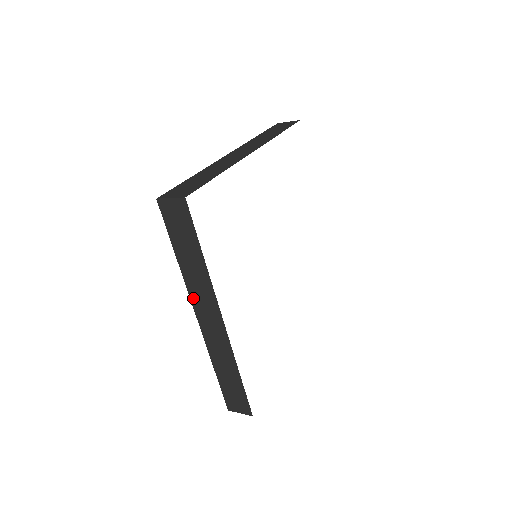
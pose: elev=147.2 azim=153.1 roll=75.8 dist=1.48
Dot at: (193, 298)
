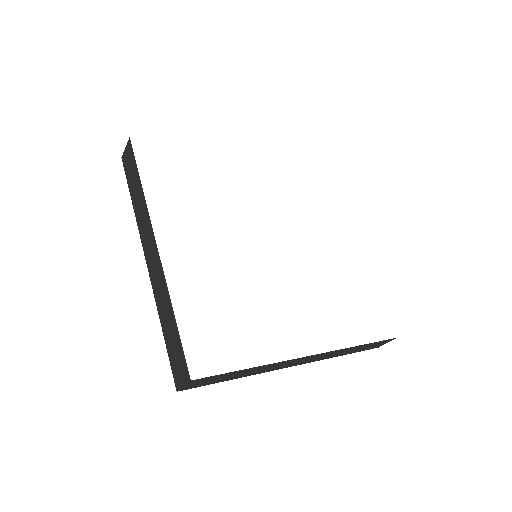
Dot at: (142, 238)
